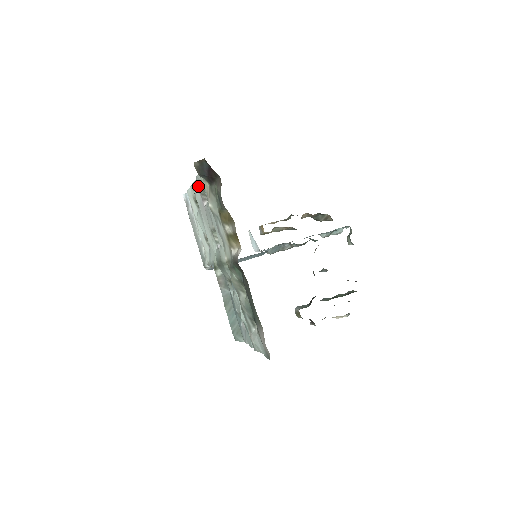
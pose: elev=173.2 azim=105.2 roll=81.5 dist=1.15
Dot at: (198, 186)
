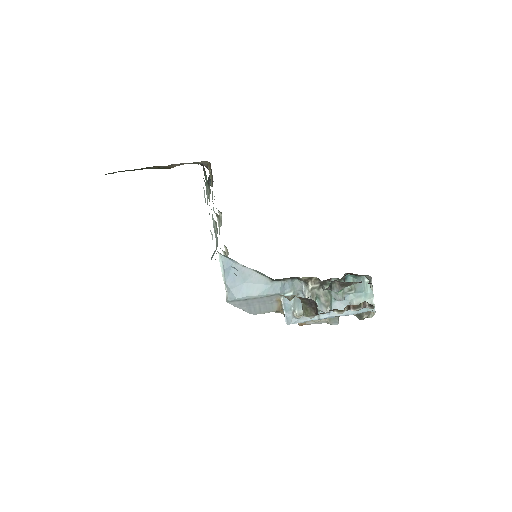
Dot at: occluded
